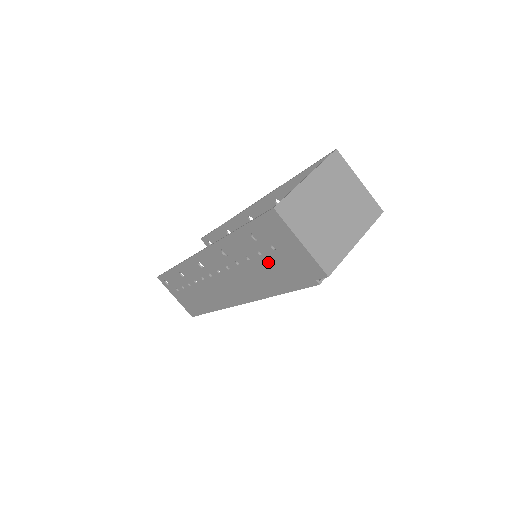
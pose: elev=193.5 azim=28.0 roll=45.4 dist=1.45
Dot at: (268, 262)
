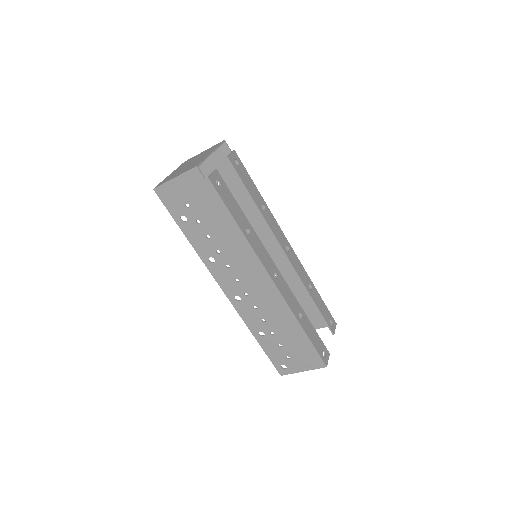
Dot at: (204, 218)
